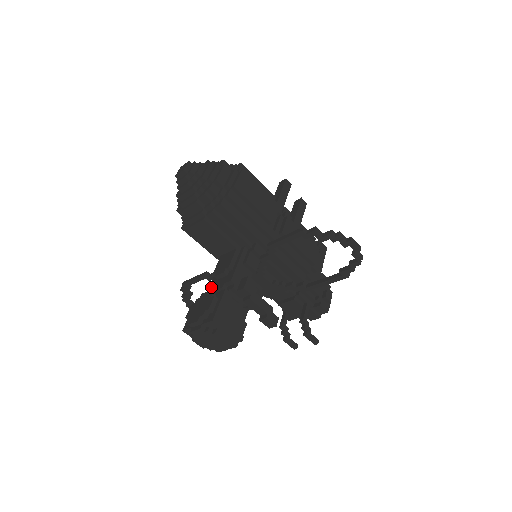
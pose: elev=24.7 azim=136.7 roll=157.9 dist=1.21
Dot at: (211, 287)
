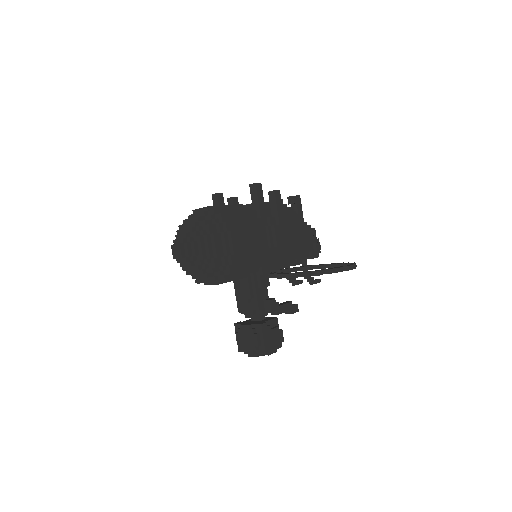
Dot at: (240, 309)
